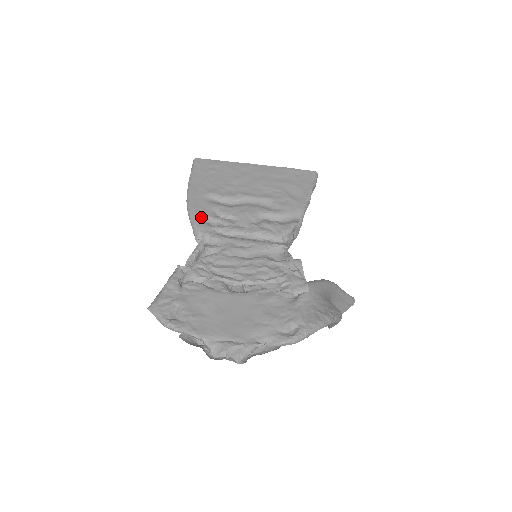
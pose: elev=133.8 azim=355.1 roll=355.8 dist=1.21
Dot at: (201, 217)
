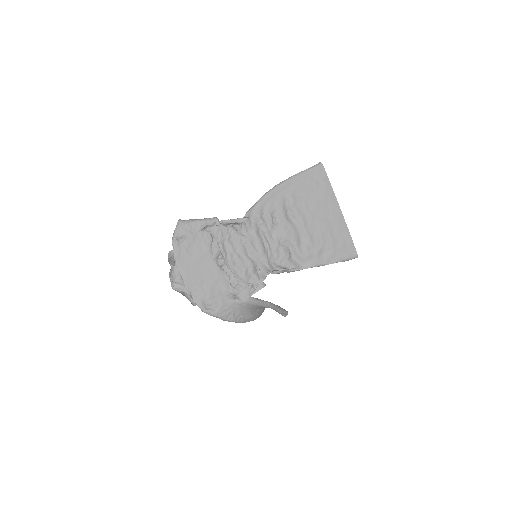
Dot at: (265, 205)
